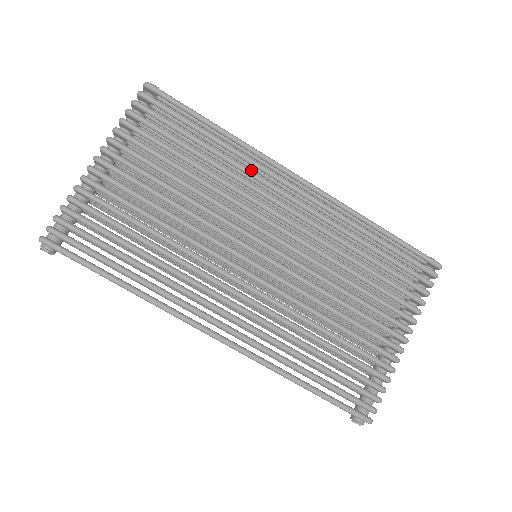
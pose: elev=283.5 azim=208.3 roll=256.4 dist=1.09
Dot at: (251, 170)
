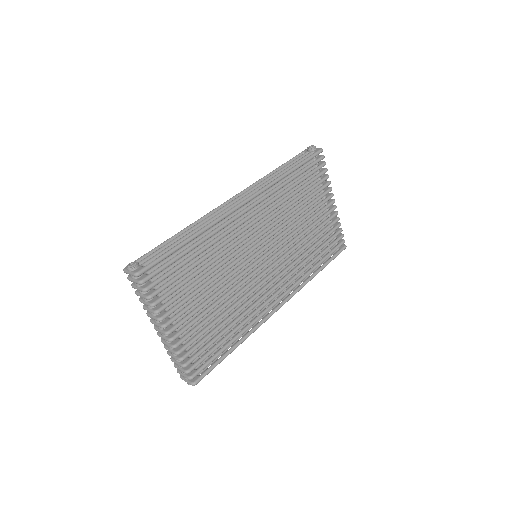
Dot at: occluded
